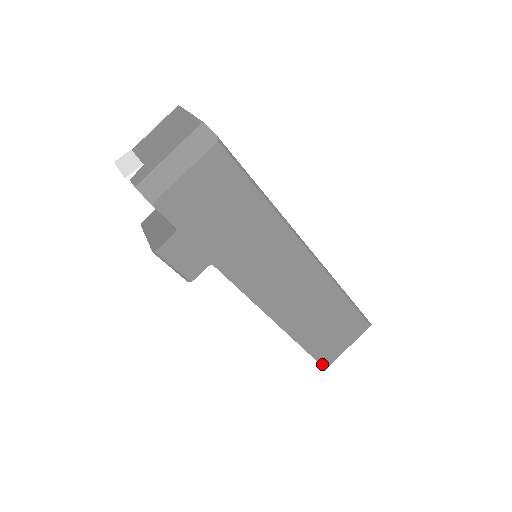
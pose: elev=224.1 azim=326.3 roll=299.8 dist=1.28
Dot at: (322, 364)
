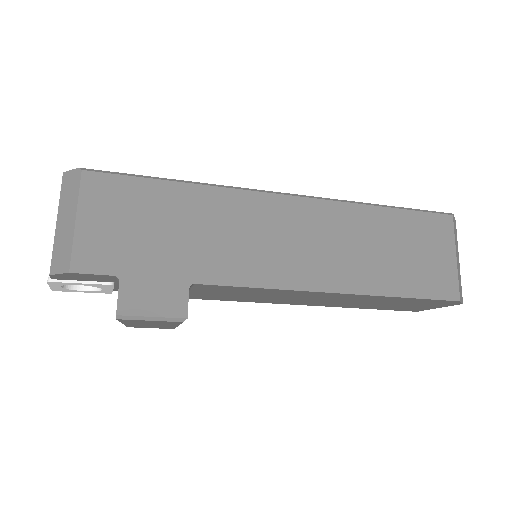
Dot at: (448, 299)
